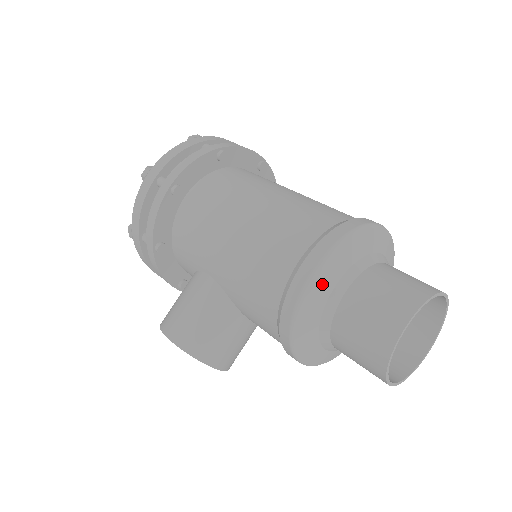
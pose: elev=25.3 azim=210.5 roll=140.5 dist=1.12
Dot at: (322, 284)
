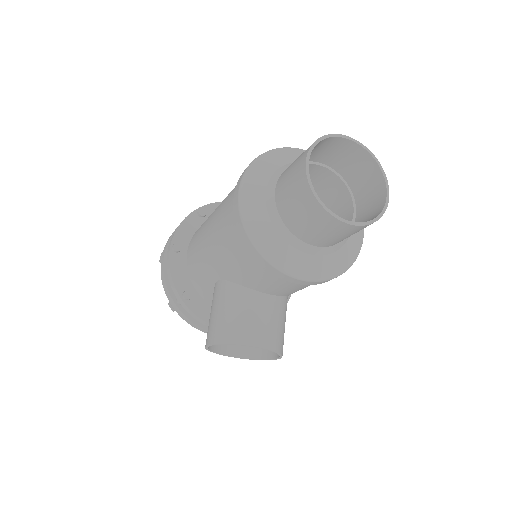
Dot at: (252, 196)
